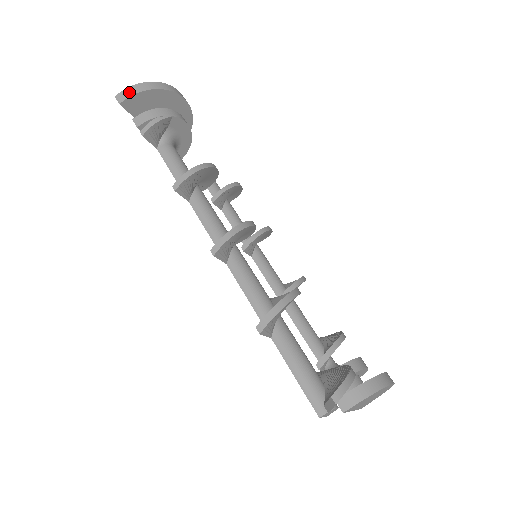
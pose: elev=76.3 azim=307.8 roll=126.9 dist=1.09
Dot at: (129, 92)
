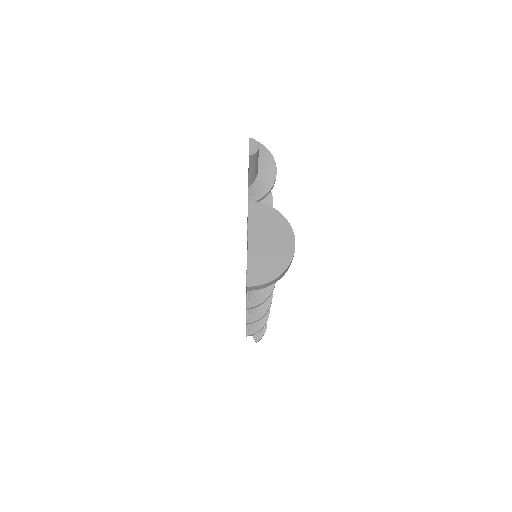
Dot at: (261, 288)
